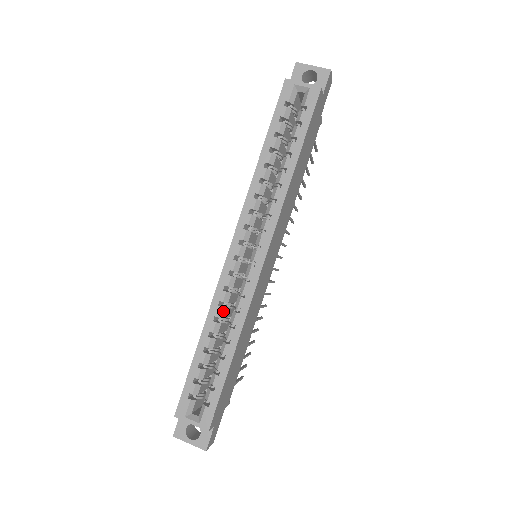
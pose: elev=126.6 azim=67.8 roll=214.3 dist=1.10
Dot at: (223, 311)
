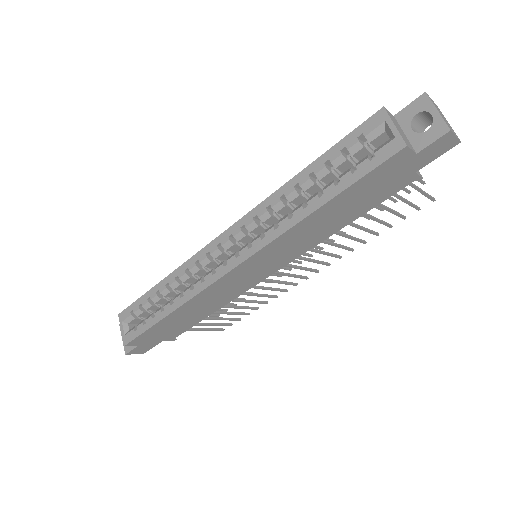
Dot at: (186, 277)
